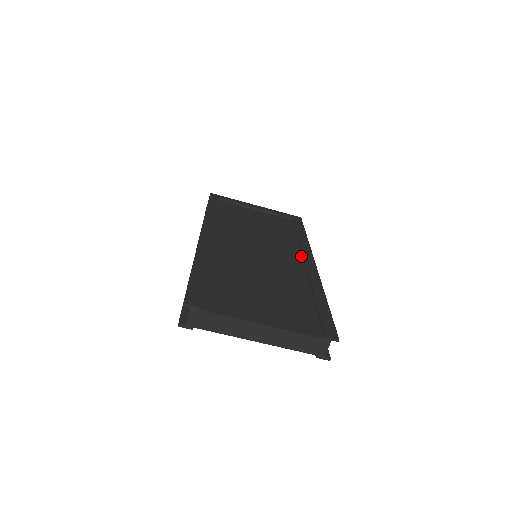
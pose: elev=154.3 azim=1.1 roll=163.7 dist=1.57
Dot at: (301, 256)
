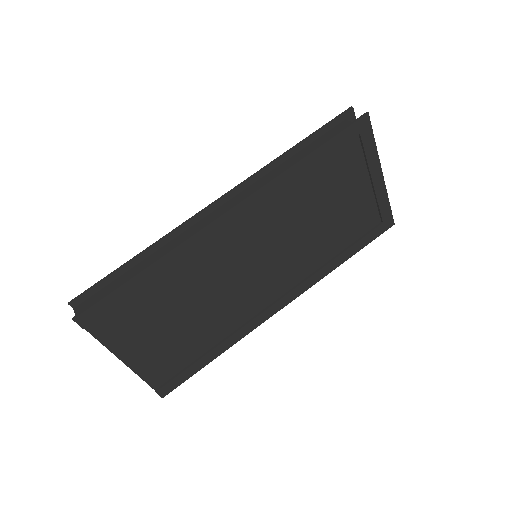
Dot at: (288, 289)
